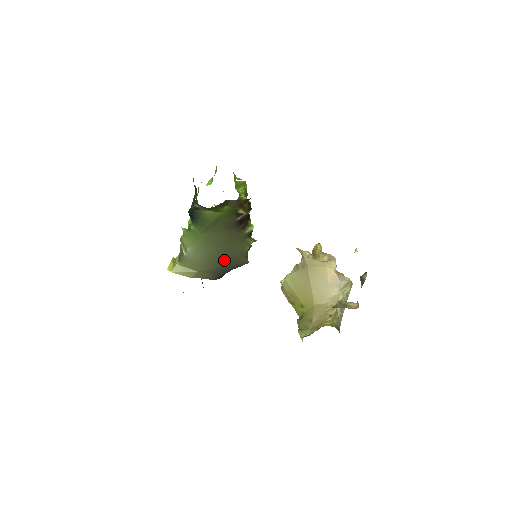
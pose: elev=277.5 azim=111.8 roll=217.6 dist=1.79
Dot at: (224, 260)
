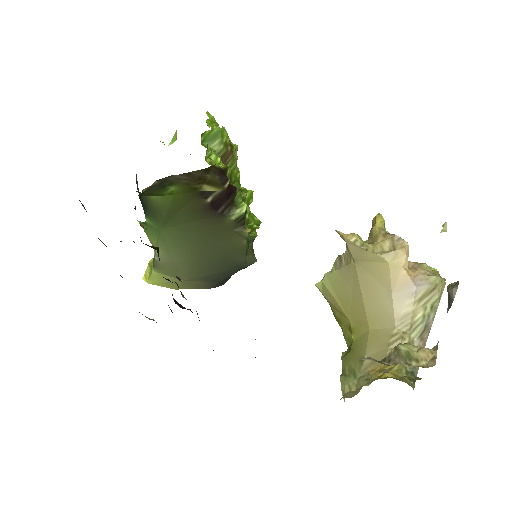
Dot at: (215, 262)
